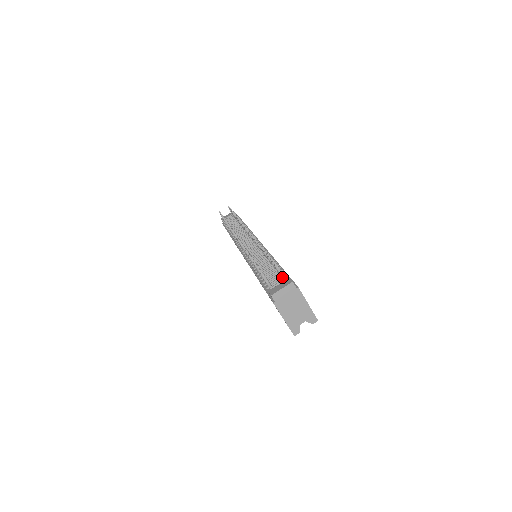
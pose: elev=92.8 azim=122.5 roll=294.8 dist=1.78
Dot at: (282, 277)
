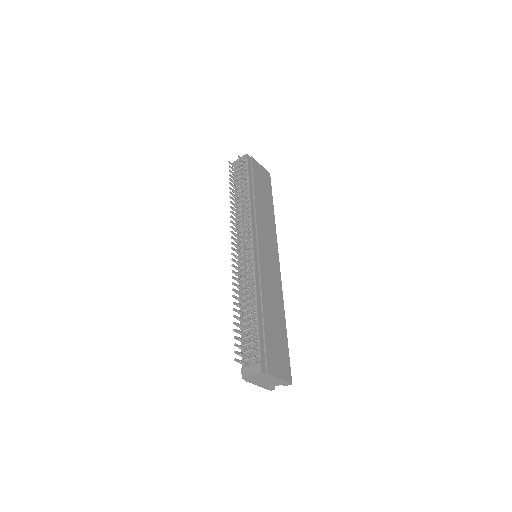
Dot at: (254, 359)
